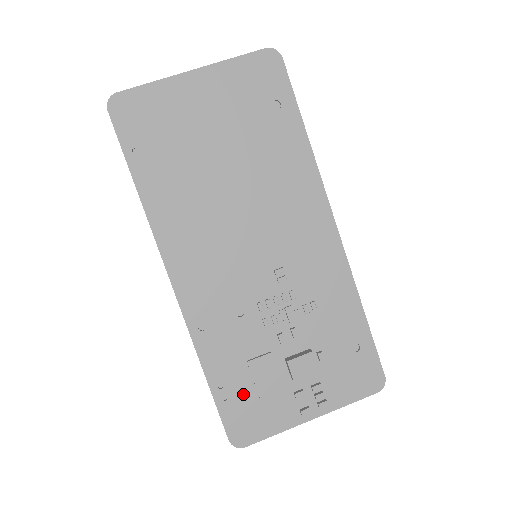
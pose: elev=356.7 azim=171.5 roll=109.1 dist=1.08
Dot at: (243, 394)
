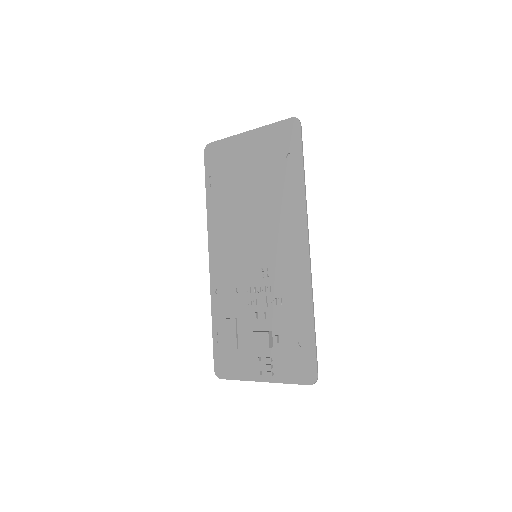
Dot at: occluded
